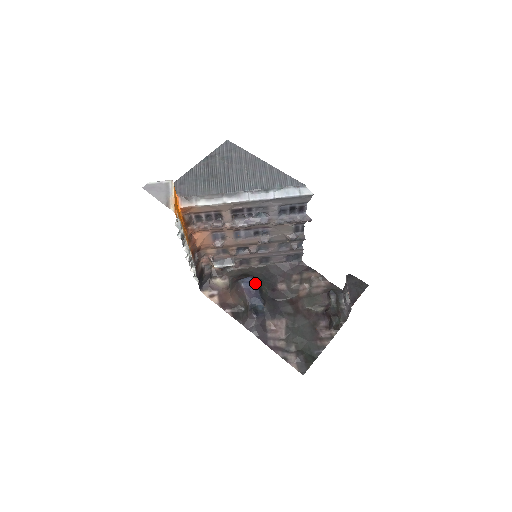
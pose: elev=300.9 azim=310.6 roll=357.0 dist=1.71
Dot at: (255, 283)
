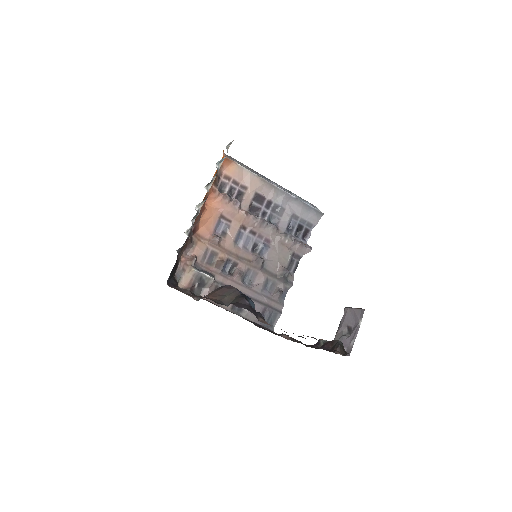
Dot at: occluded
